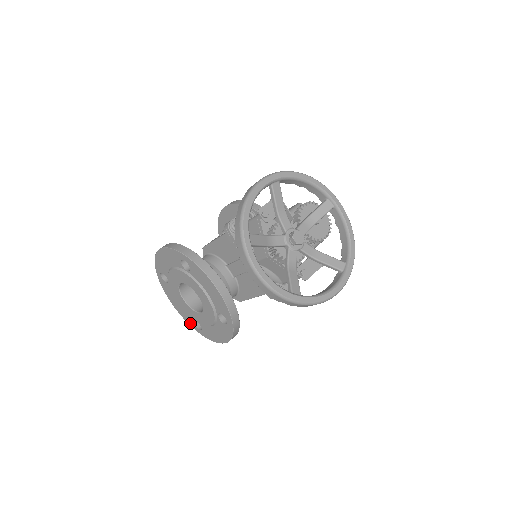
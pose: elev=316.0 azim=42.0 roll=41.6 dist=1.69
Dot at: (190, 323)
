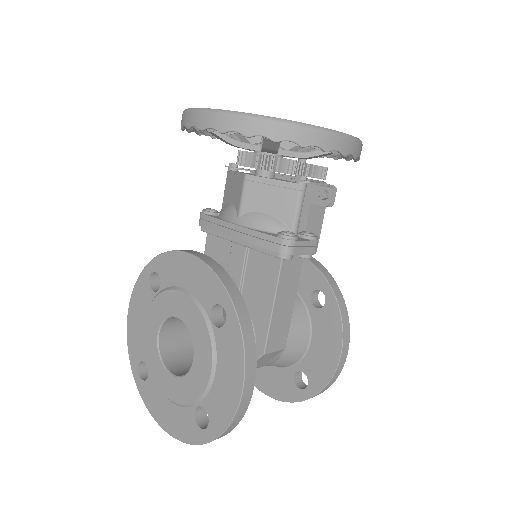
Dot at: (193, 436)
